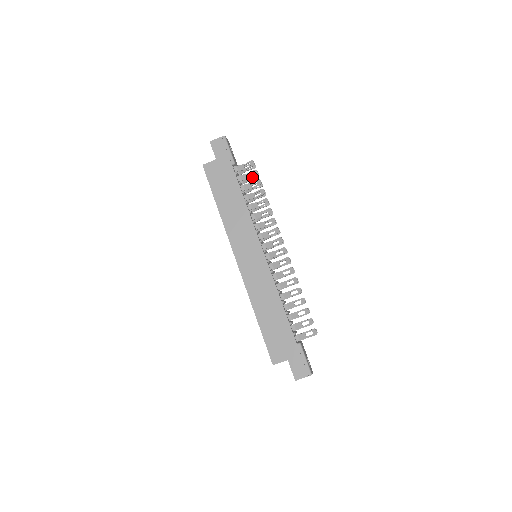
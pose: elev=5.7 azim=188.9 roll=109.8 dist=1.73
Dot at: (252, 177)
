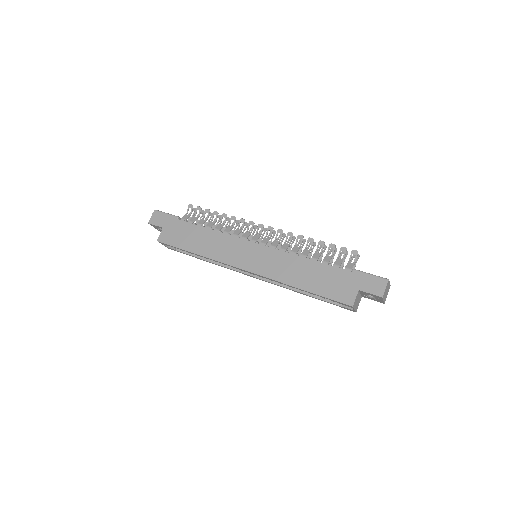
Dot at: (199, 214)
